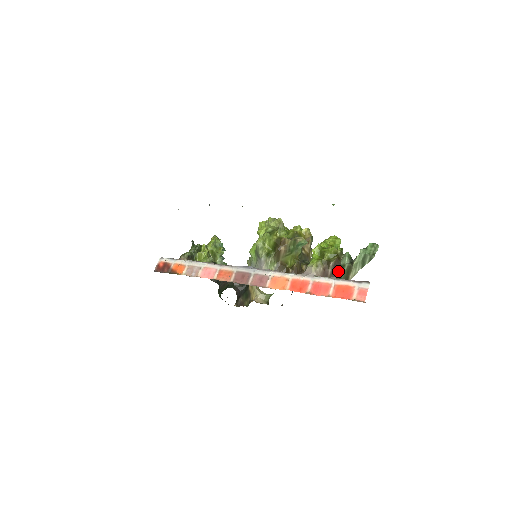
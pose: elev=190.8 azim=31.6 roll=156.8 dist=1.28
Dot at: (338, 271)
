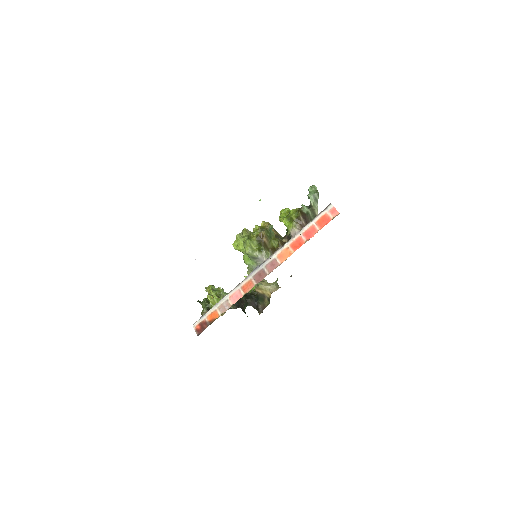
Dot at: (307, 218)
